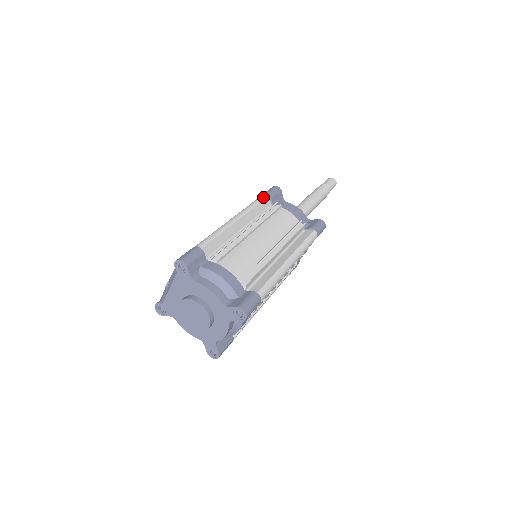
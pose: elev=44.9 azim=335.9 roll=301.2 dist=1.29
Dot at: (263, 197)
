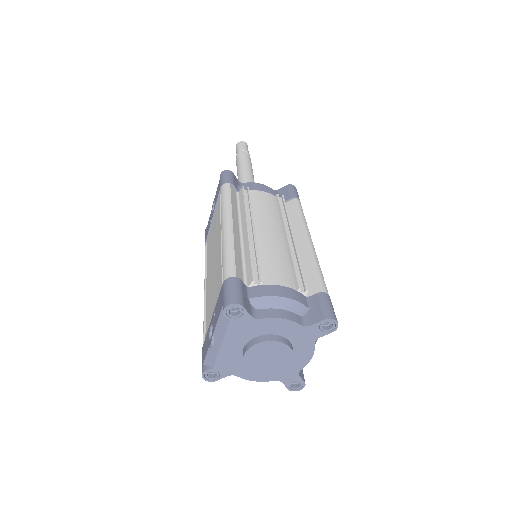
Dot at: (227, 188)
